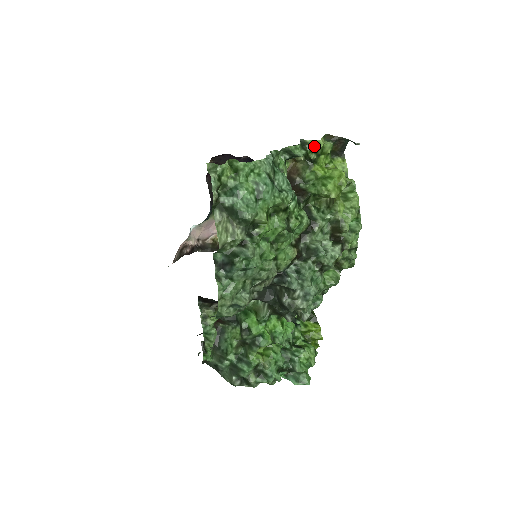
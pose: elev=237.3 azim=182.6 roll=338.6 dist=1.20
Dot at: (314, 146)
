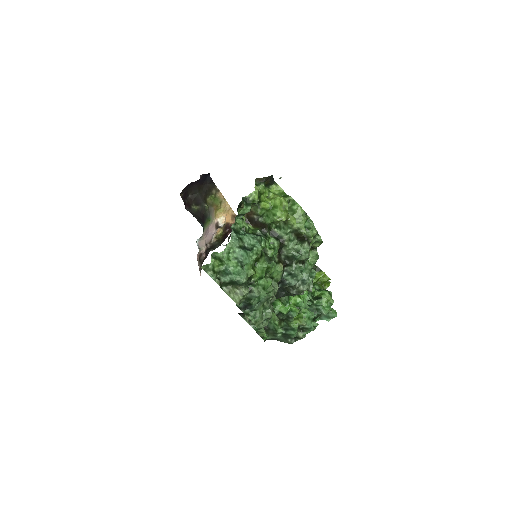
Dot at: (253, 197)
